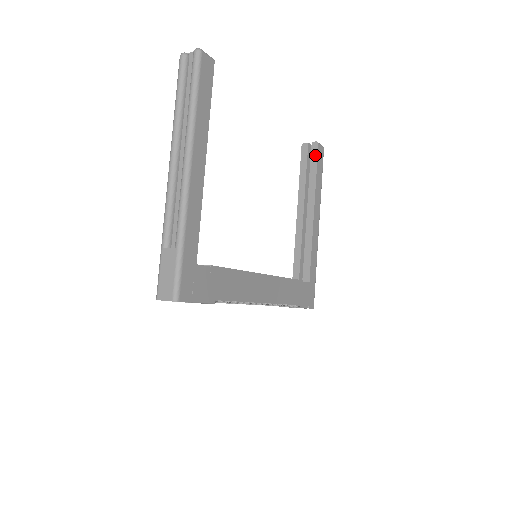
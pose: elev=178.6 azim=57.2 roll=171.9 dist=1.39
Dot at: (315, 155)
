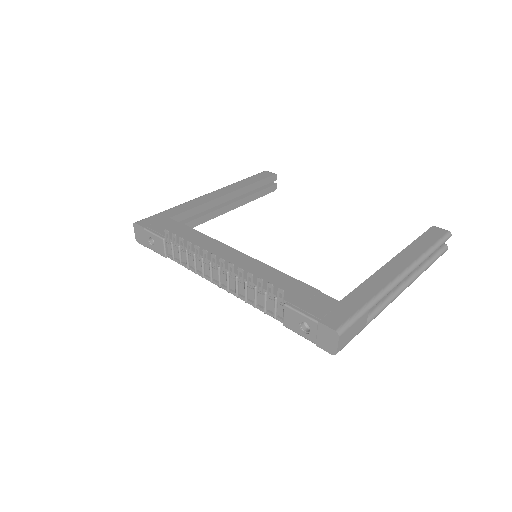
Dot at: occluded
